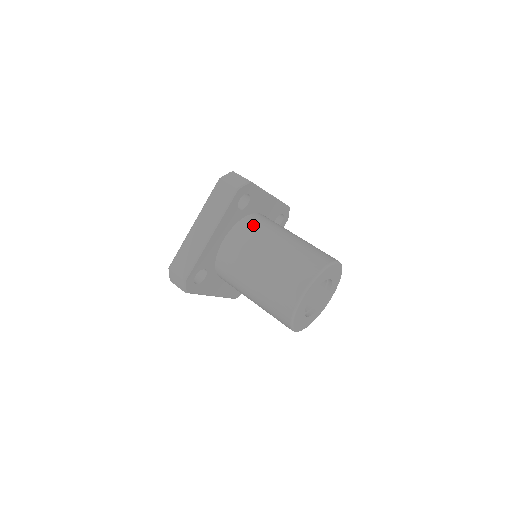
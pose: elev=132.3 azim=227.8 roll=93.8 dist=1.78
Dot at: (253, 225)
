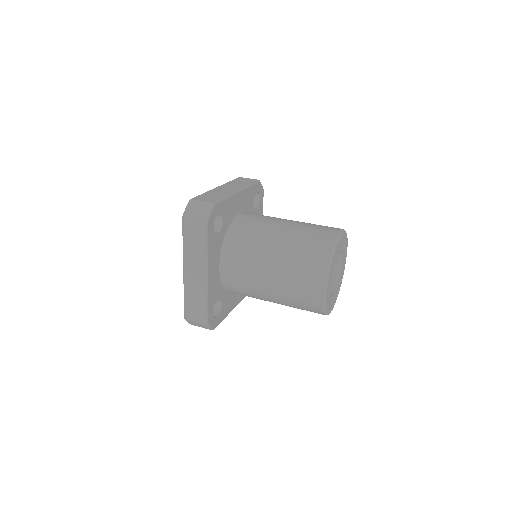
Dot at: (239, 238)
